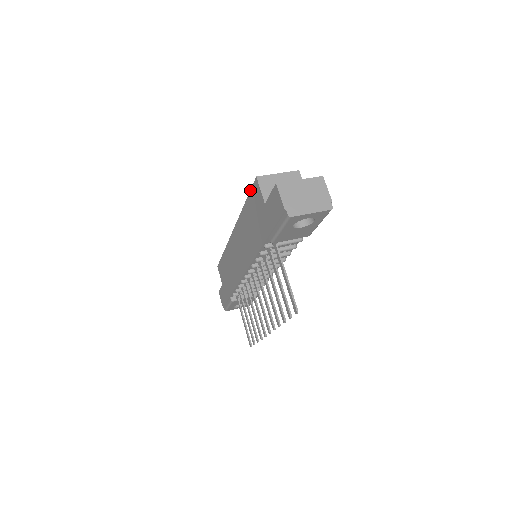
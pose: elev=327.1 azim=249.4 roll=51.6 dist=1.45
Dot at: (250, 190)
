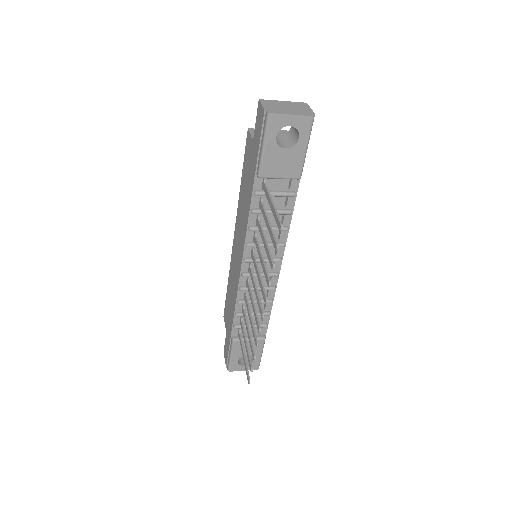
Dot at: occluded
